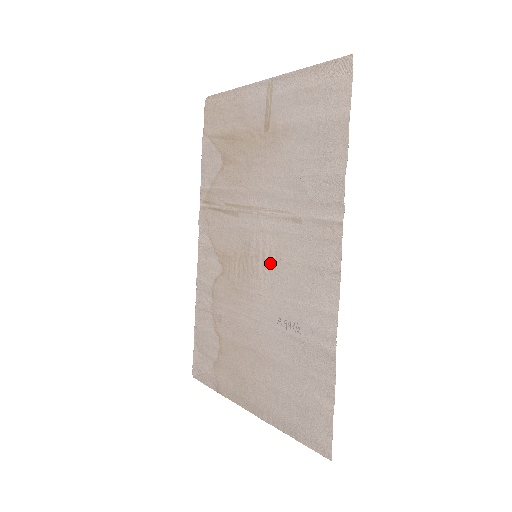
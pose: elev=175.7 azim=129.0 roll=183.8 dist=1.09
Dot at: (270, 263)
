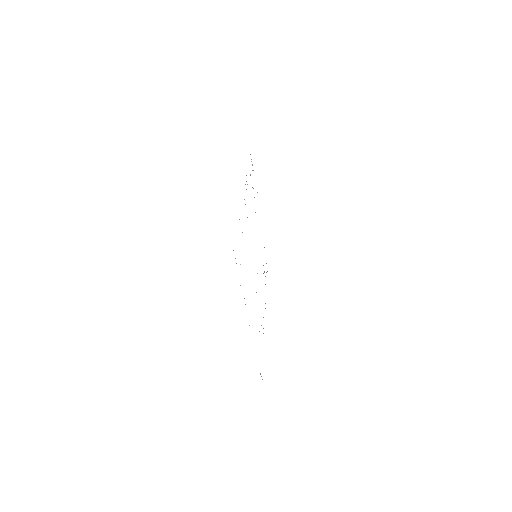
Dot at: occluded
